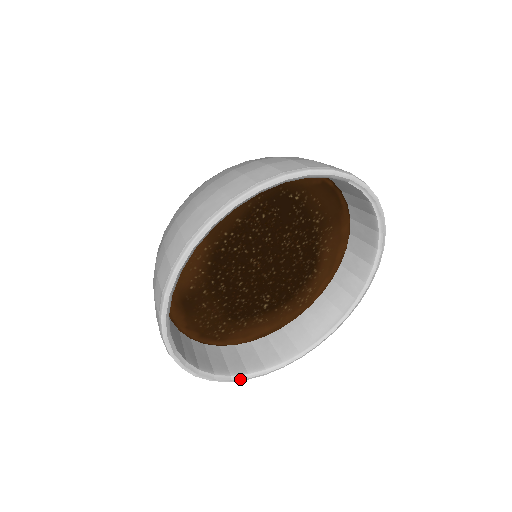
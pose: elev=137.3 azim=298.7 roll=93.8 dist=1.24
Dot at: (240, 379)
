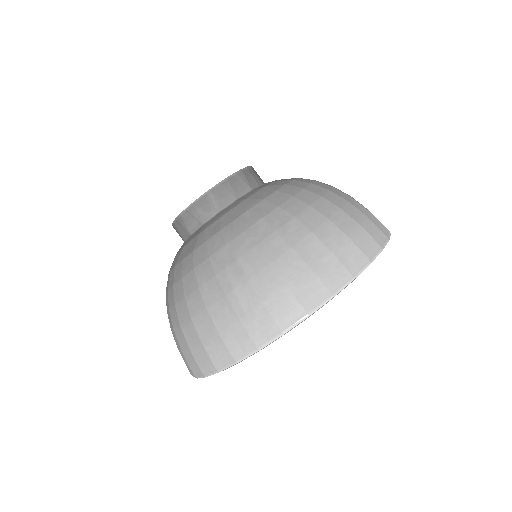
Dot at: occluded
